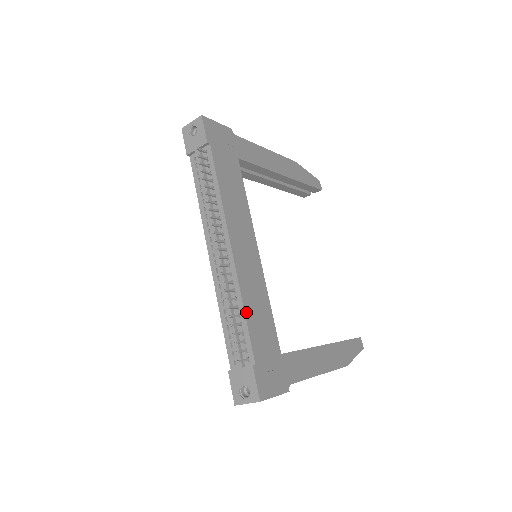
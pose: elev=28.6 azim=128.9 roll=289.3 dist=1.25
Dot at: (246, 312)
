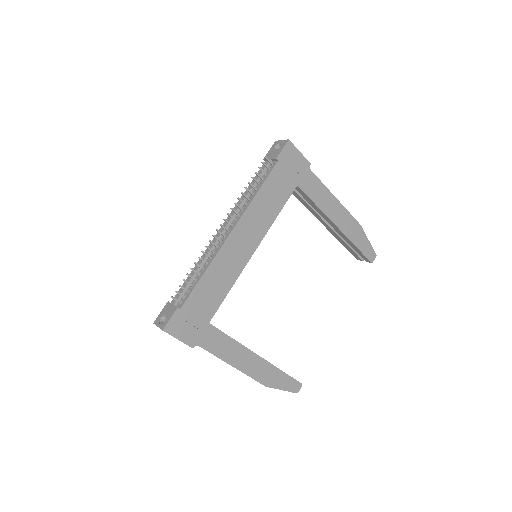
Dot at: (204, 276)
